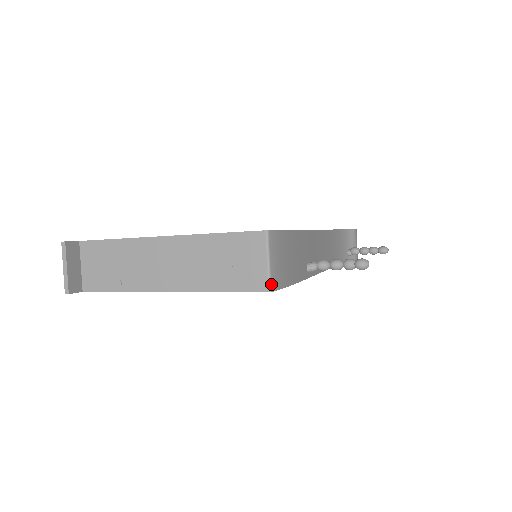
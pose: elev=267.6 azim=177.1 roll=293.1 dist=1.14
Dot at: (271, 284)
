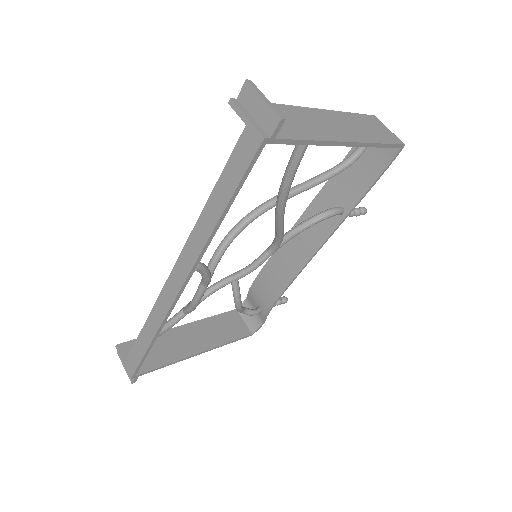
Dot at: (401, 142)
